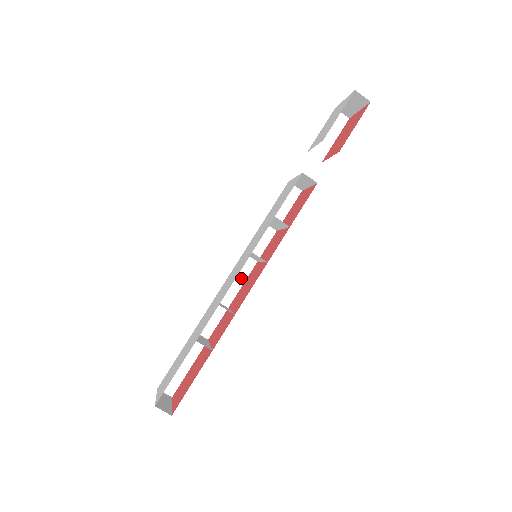
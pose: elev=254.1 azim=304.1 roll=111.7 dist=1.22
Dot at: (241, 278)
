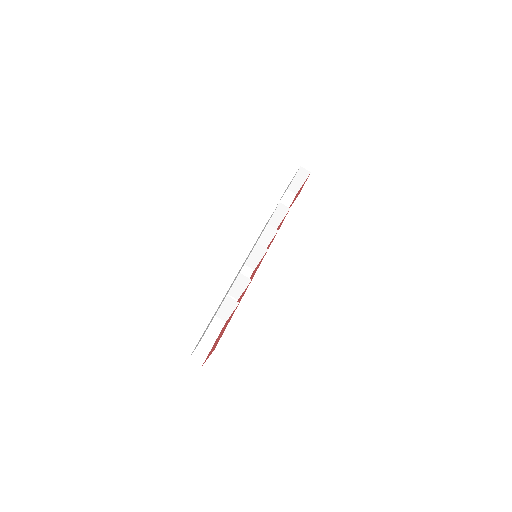
Dot at: occluded
